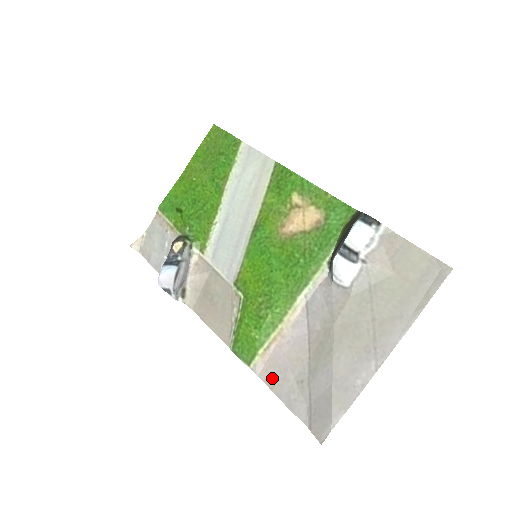
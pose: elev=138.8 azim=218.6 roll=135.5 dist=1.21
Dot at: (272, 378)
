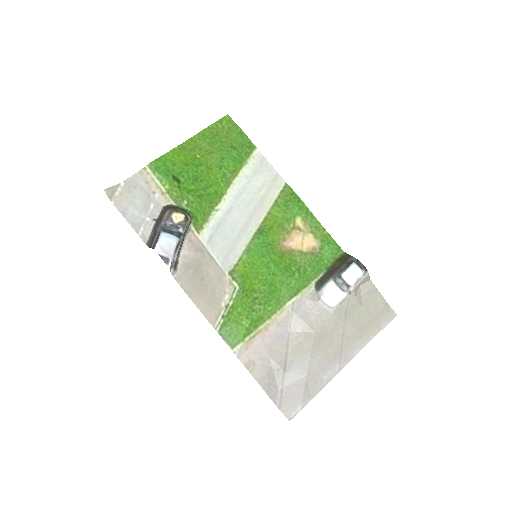
Dot at: (252, 363)
